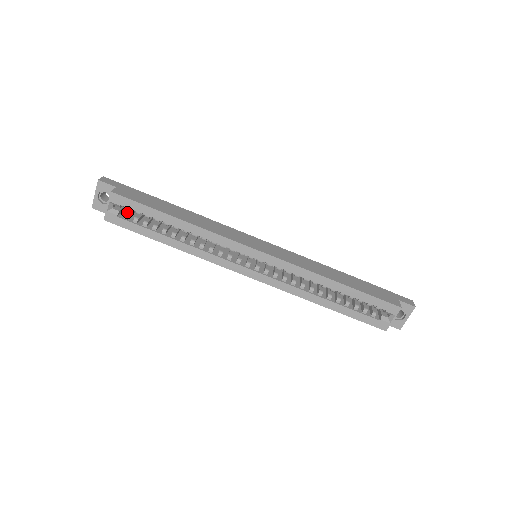
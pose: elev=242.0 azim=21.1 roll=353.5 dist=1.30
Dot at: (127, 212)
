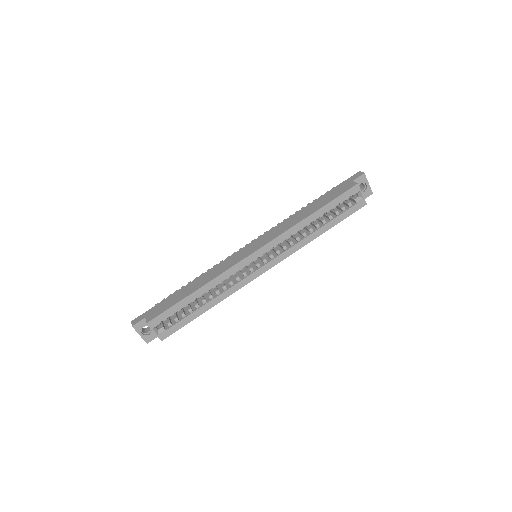
Dot at: (167, 322)
